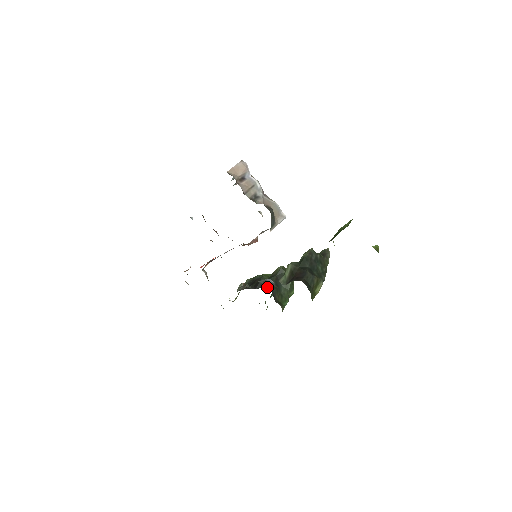
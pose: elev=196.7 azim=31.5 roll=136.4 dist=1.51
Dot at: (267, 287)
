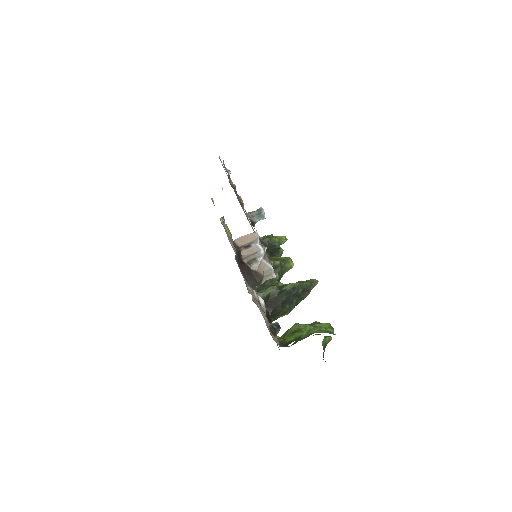
Dot at: occluded
